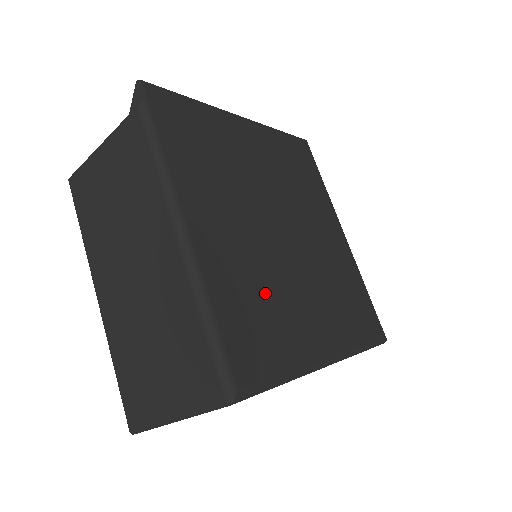
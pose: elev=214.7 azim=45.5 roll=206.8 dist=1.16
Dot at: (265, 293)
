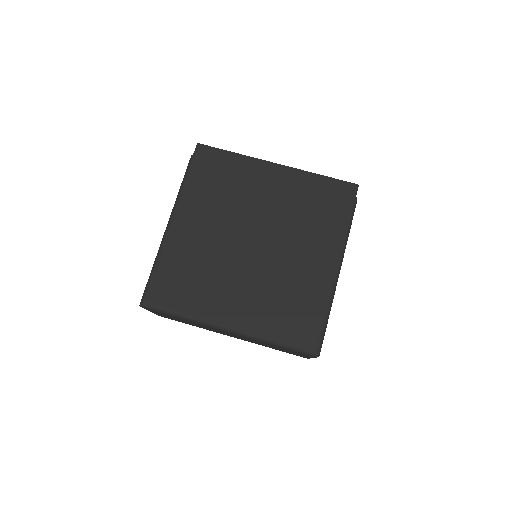
Dot at: (202, 270)
